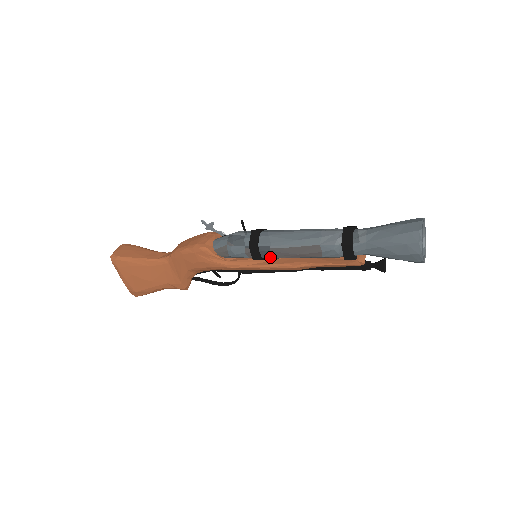
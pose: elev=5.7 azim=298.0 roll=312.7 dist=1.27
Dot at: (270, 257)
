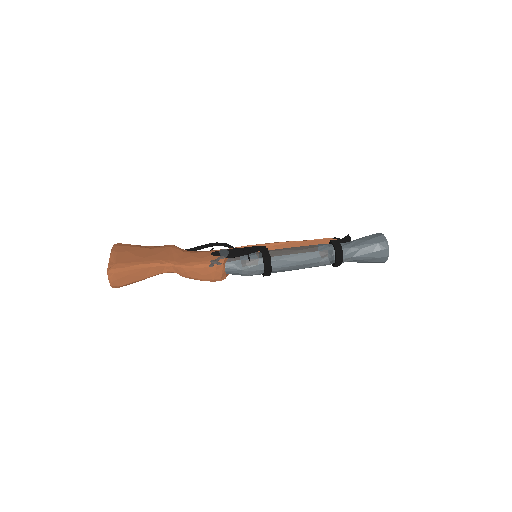
Dot at: occluded
